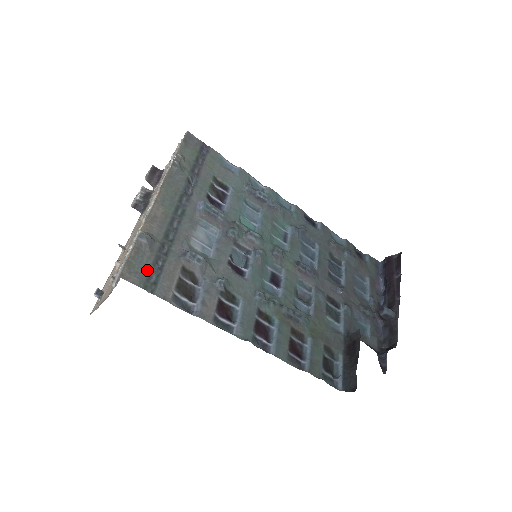
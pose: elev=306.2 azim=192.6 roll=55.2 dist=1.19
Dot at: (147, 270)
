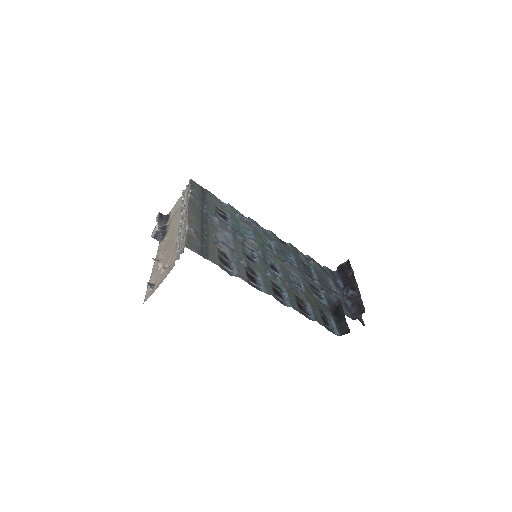
Dot at: (199, 247)
